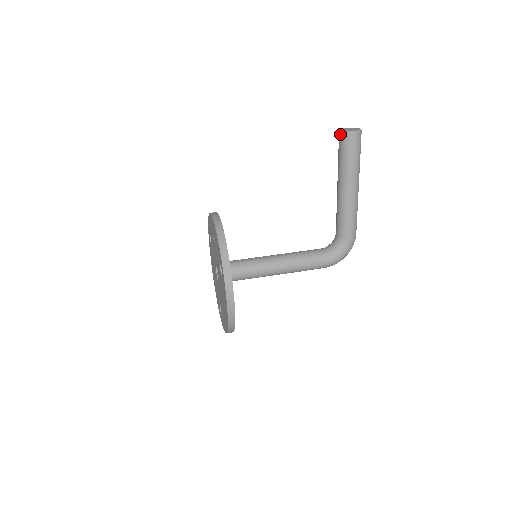
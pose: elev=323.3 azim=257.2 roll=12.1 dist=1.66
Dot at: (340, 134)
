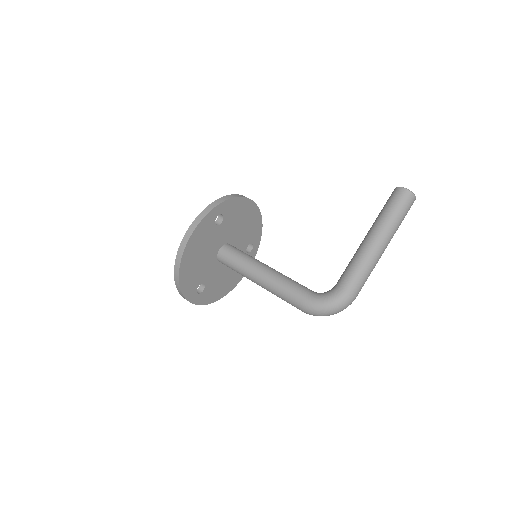
Dot at: occluded
